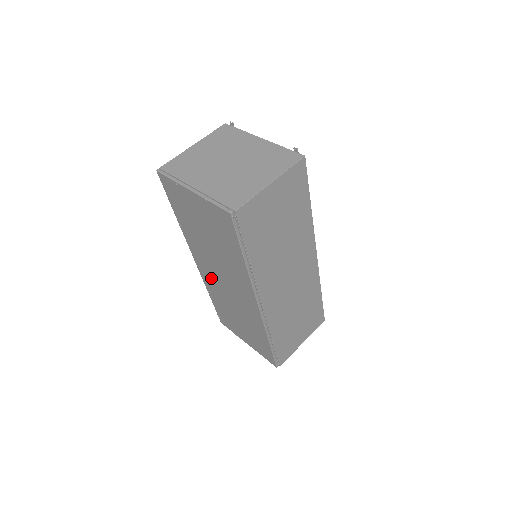
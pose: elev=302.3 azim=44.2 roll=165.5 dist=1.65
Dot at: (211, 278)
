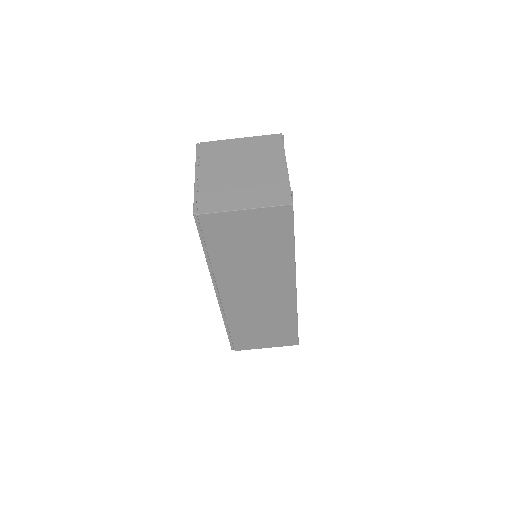
Dot at: occluded
